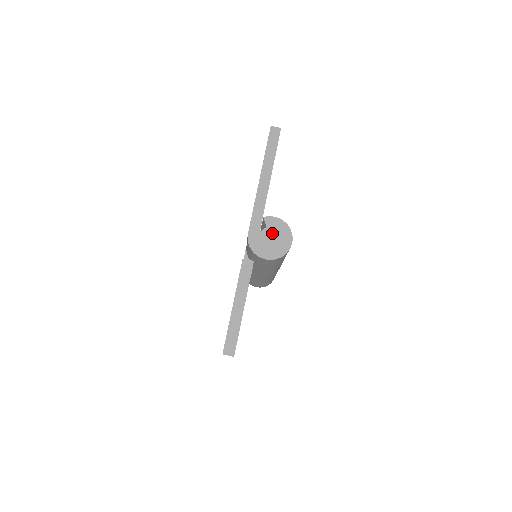
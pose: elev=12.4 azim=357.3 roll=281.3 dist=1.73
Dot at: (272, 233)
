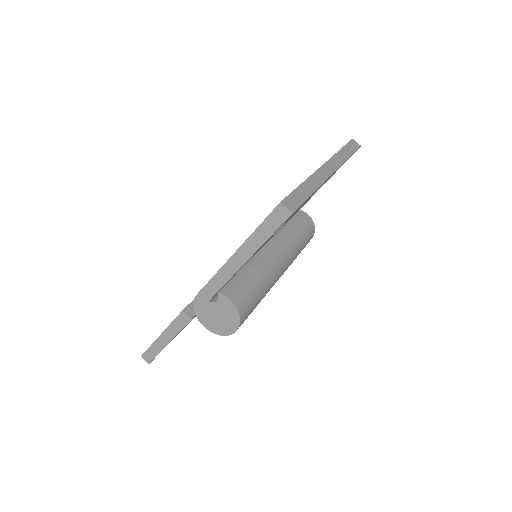
Dot at: (220, 311)
